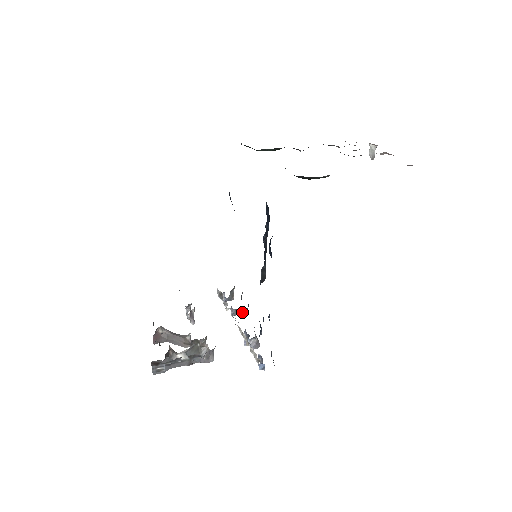
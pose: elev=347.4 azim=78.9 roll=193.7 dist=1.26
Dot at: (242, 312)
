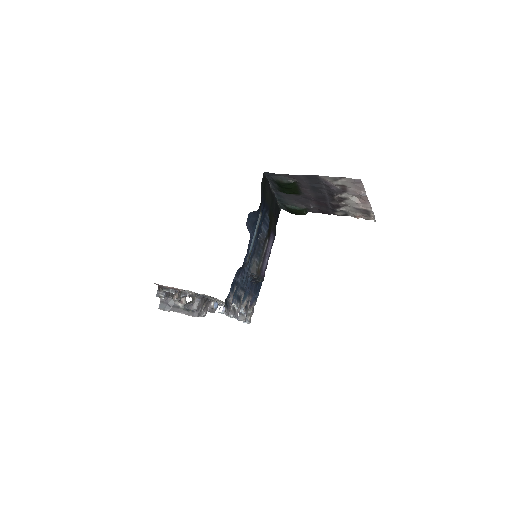
Dot at: occluded
